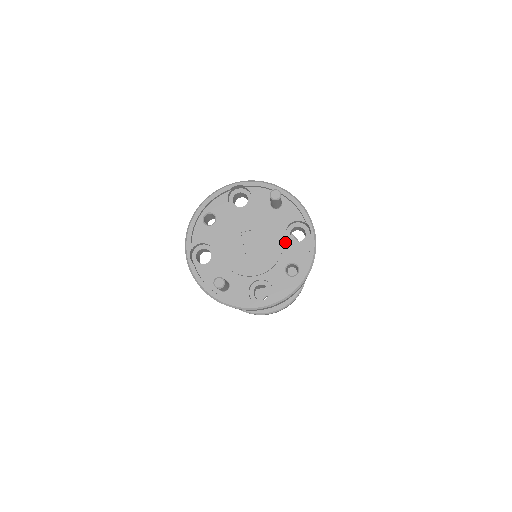
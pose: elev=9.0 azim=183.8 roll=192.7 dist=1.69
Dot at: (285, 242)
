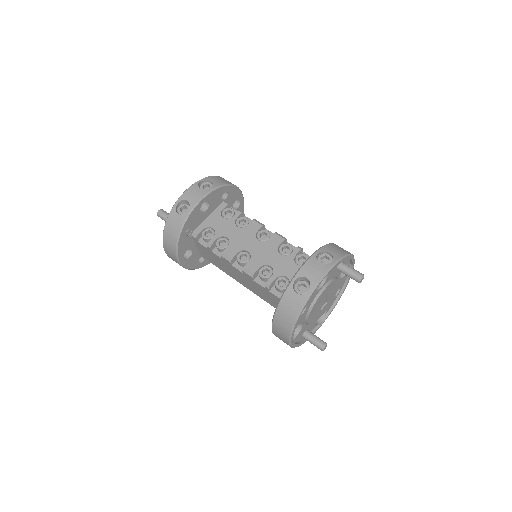
Dot at: occluded
